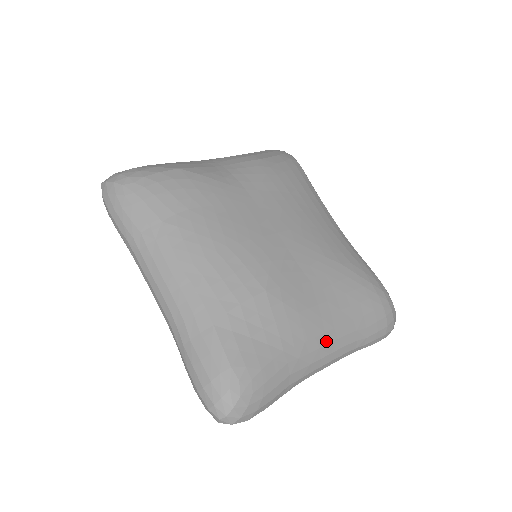
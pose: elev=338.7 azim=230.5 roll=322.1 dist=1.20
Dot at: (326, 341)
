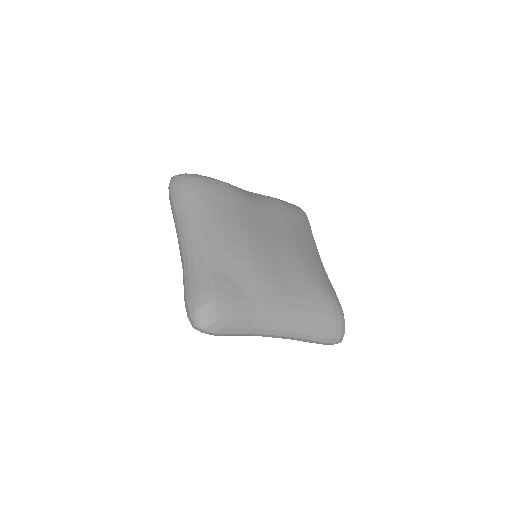
Dot at: (285, 313)
